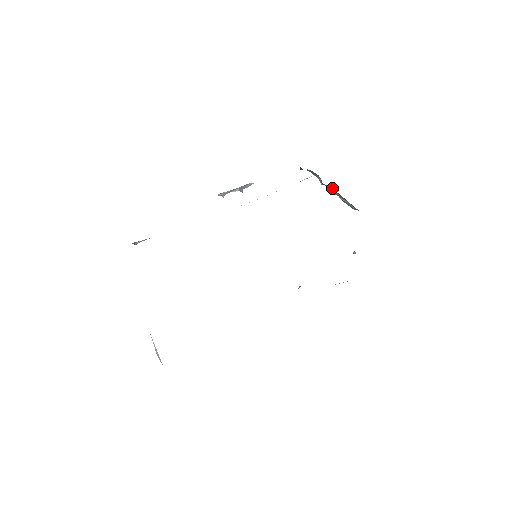
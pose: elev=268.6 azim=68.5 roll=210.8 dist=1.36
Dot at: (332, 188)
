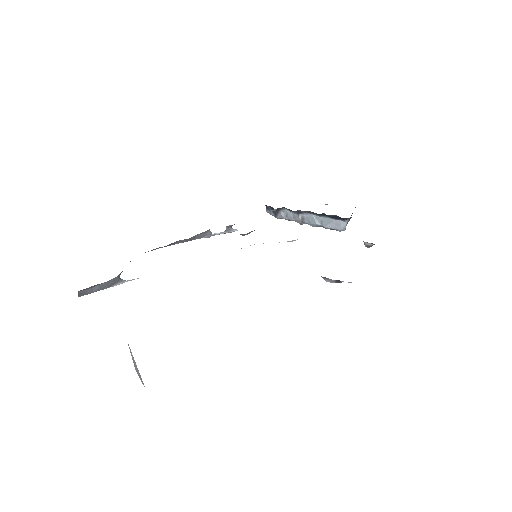
Dot at: (309, 215)
